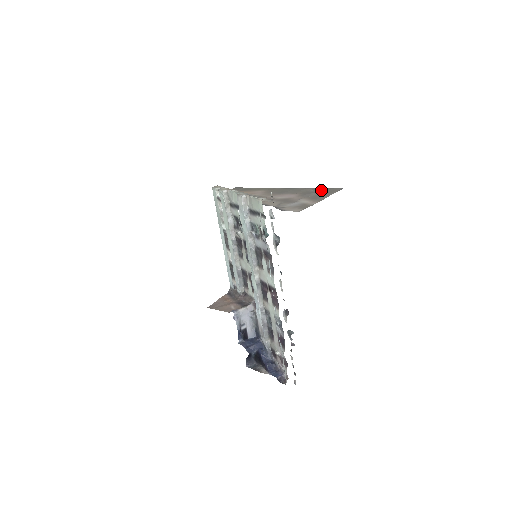
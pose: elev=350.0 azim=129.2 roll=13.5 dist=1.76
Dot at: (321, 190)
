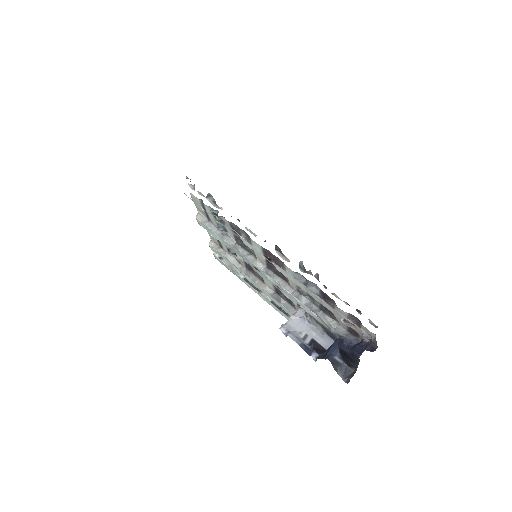
Dot at: occluded
